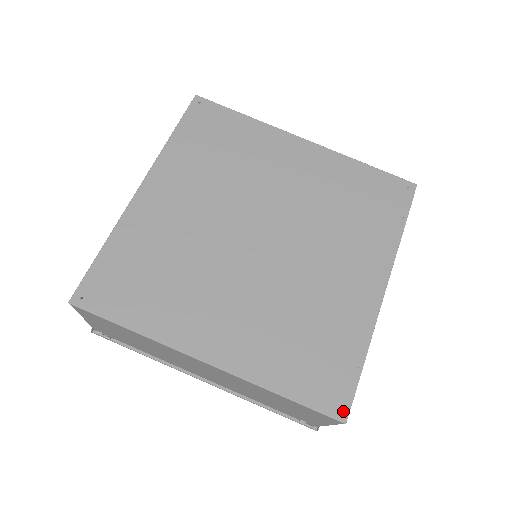
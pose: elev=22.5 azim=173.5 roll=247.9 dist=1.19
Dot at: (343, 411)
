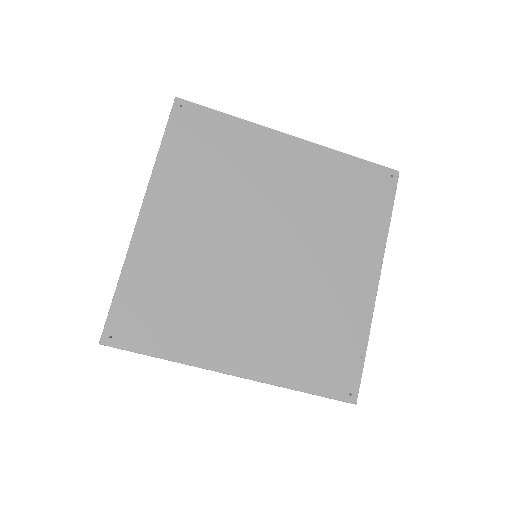
Dot at: (353, 395)
